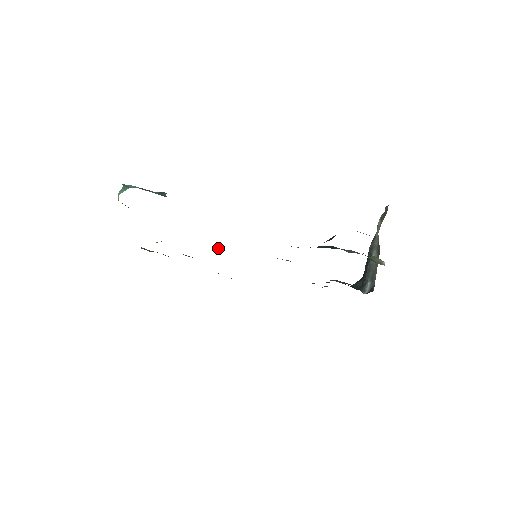
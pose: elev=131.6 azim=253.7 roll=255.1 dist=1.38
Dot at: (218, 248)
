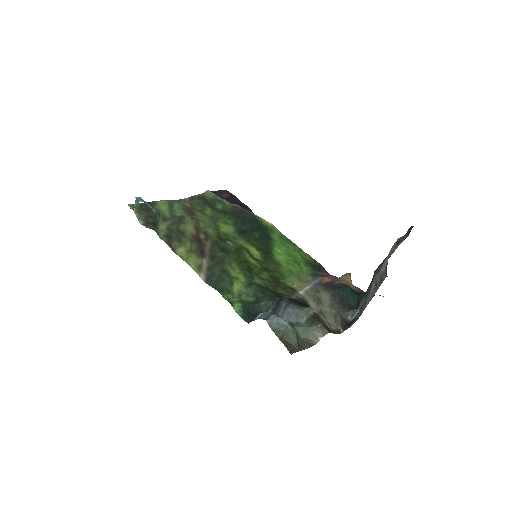
Dot at: (226, 242)
